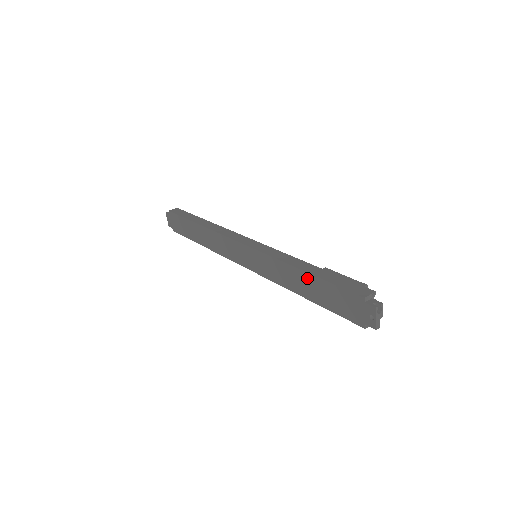
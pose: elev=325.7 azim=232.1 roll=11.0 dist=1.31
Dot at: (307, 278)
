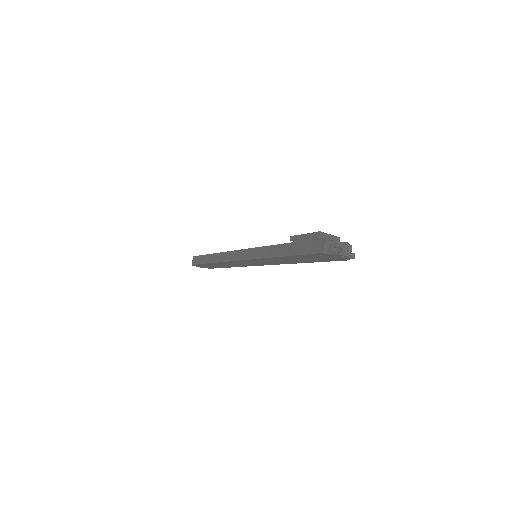
Dot at: (288, 258)
